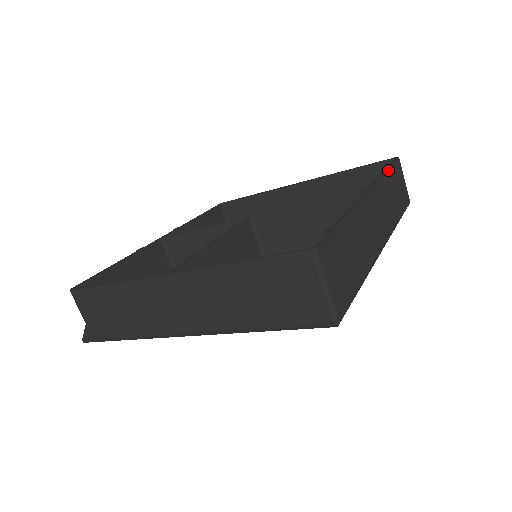
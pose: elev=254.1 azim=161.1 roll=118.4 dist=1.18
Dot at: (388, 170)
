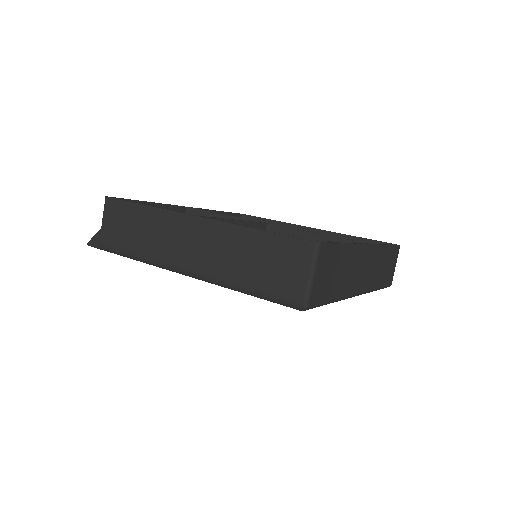
Dot at: (389, 246)
